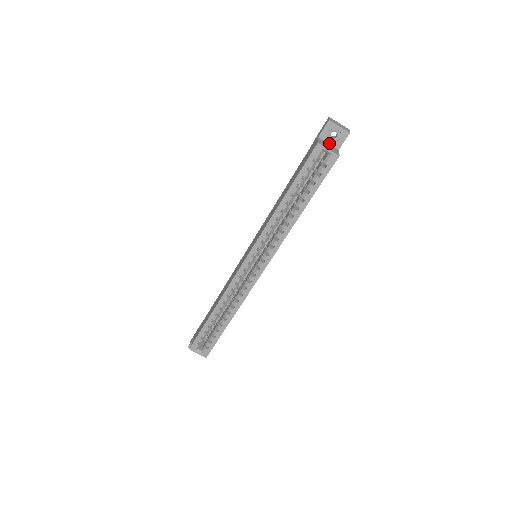
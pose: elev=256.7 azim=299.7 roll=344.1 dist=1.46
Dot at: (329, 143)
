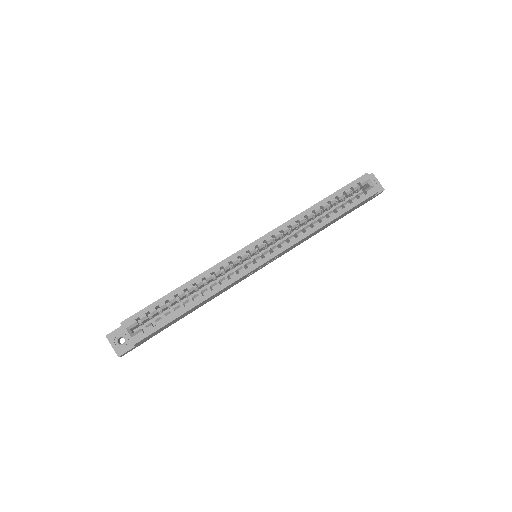
Dot at: occluded
